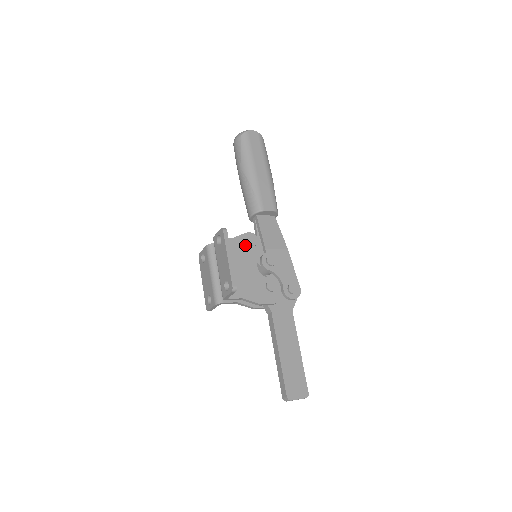
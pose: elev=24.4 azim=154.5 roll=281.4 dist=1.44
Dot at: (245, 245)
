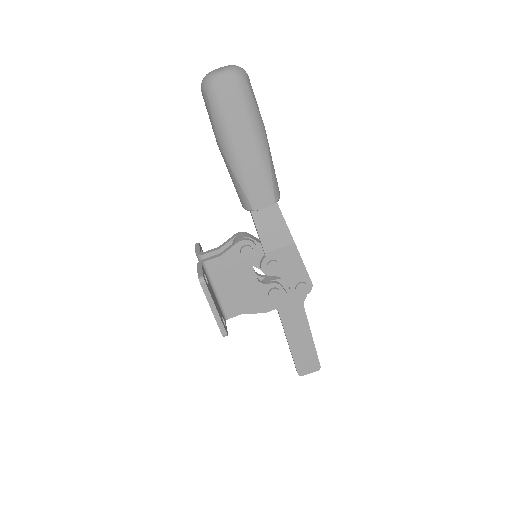
Dot at: (238, 258)
